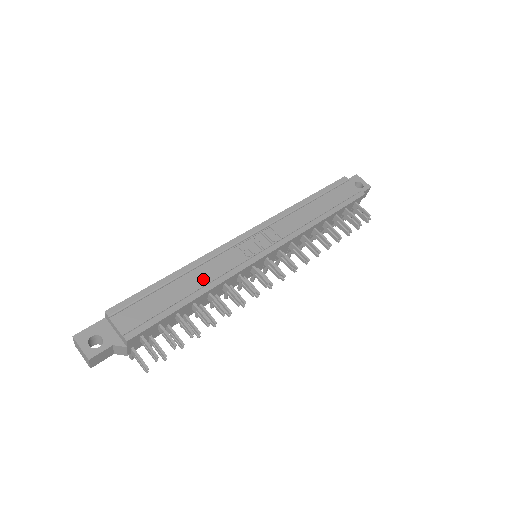
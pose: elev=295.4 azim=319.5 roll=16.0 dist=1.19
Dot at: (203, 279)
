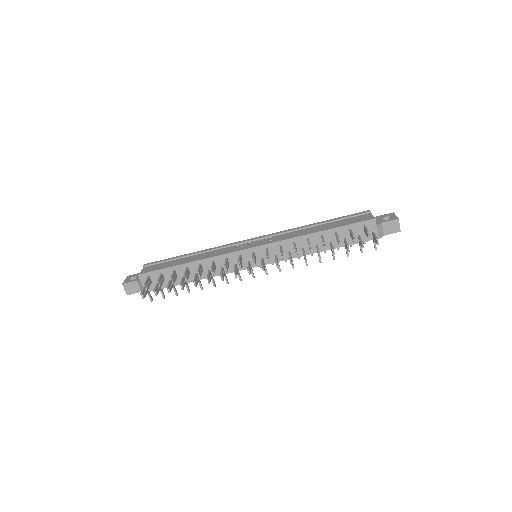
Dot at: (202, 257)
